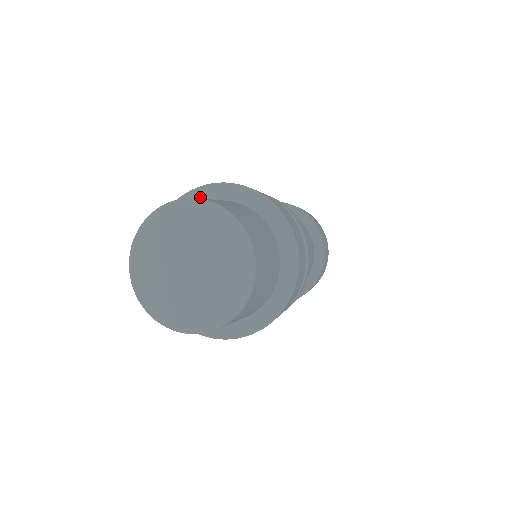
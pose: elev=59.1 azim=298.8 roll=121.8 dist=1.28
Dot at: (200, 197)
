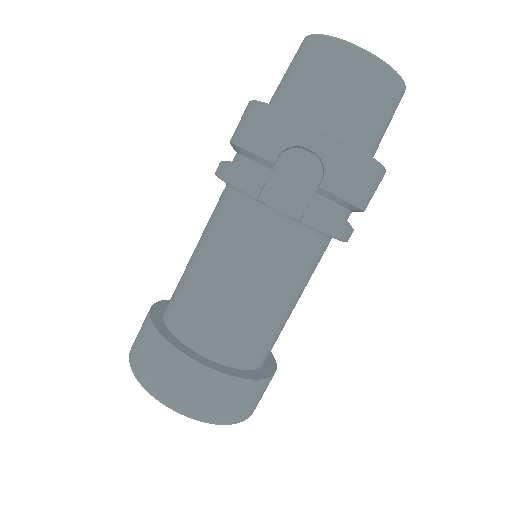
Dot at: occluded
